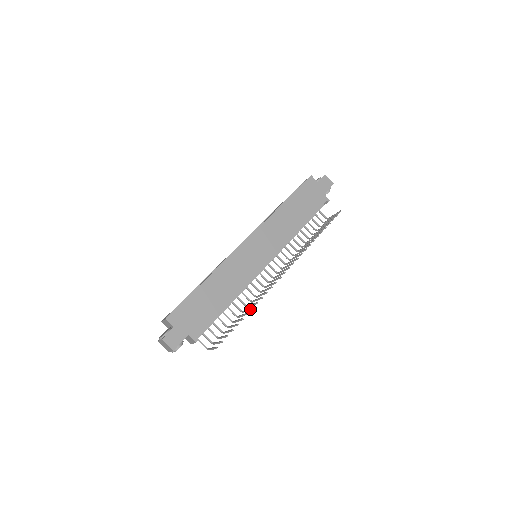
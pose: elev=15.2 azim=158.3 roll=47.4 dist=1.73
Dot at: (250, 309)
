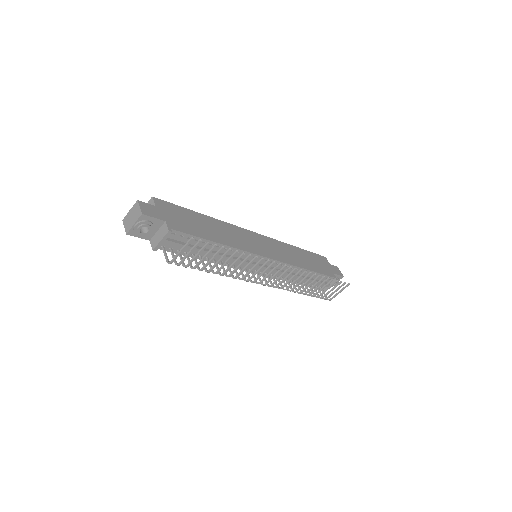
Dot at: (239, 257)
